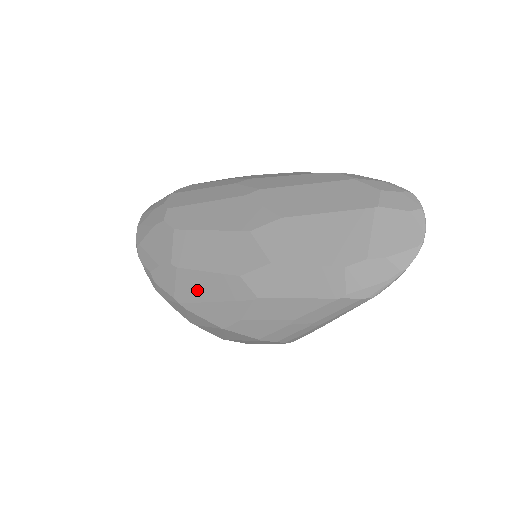
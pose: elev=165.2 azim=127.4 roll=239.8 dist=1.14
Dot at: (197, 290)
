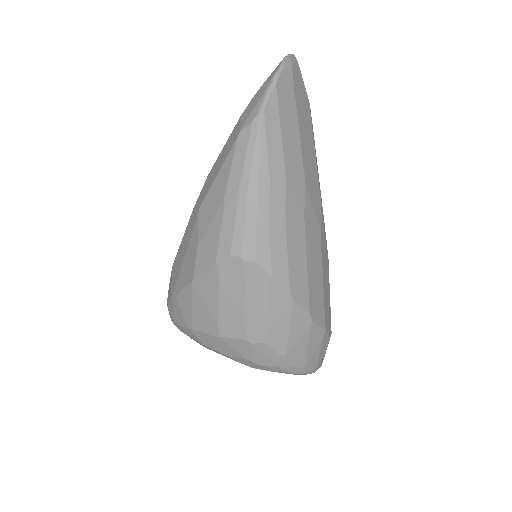
Dot at: (179, 264)
